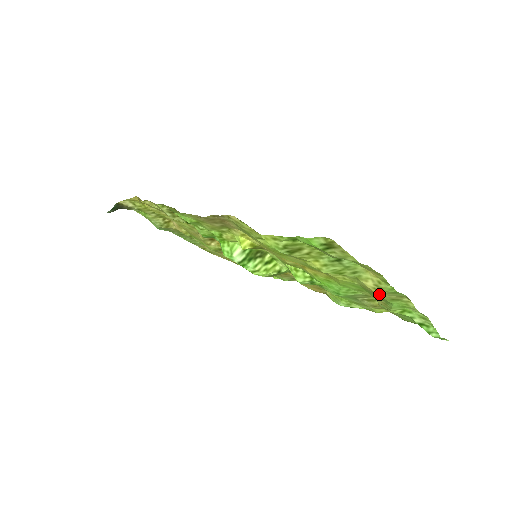
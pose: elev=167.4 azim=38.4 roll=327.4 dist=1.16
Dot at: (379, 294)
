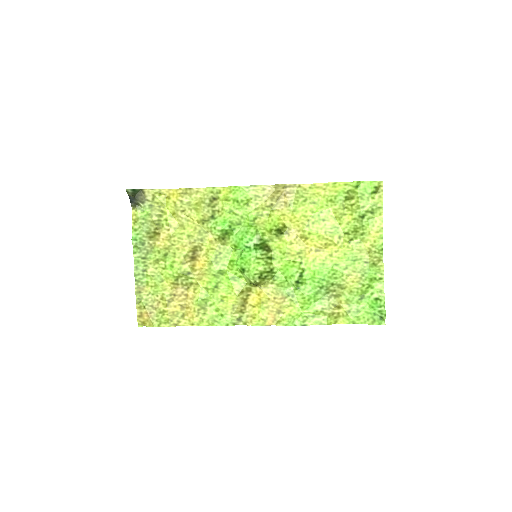
Dot at: (370, 254)
